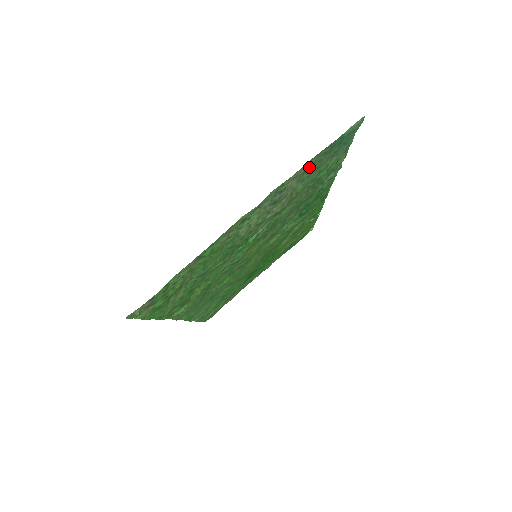
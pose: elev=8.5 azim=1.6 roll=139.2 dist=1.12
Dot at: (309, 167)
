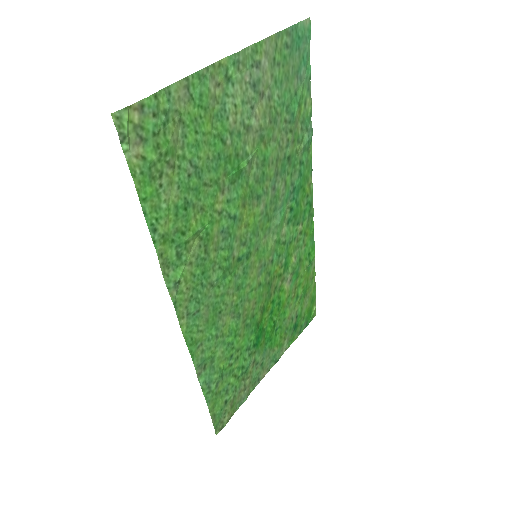
Dot at: (277, 56)
